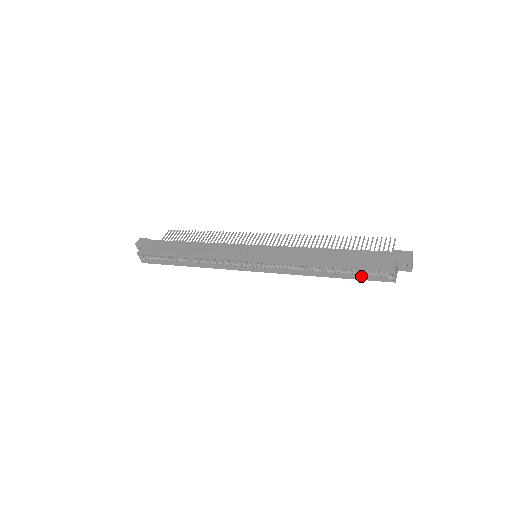
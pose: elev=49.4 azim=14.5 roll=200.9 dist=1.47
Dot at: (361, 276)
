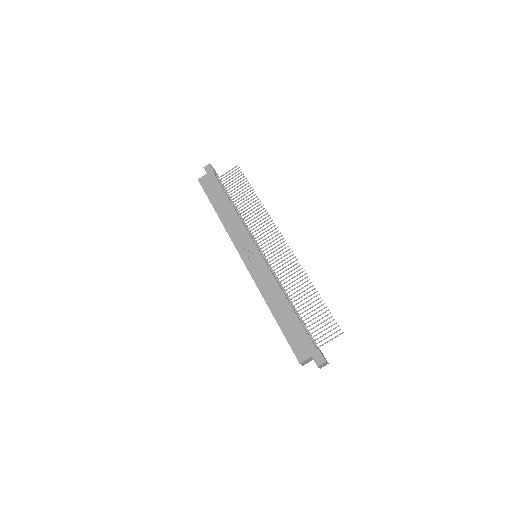
Dot at: occluded
